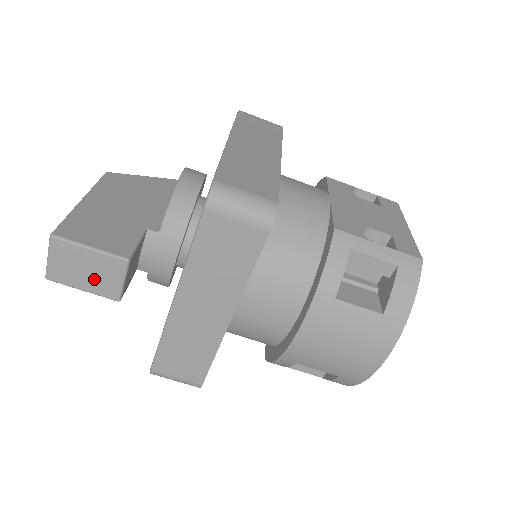
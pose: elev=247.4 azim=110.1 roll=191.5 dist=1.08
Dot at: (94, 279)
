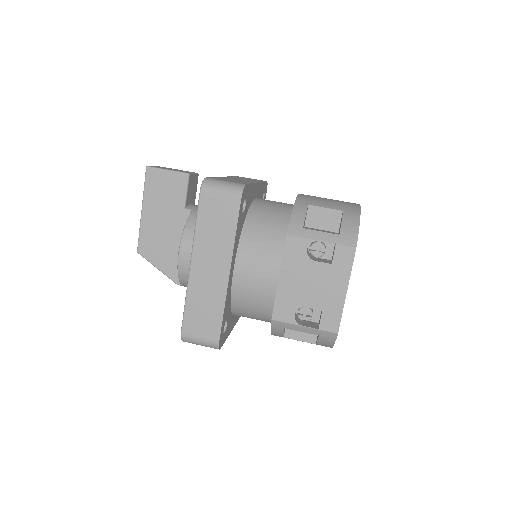
Dot at: (177, 170)
